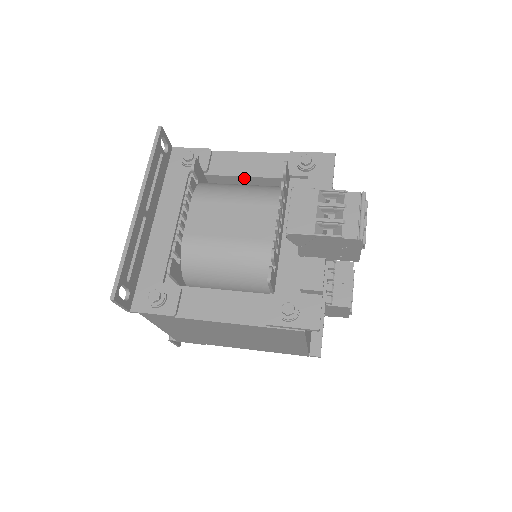
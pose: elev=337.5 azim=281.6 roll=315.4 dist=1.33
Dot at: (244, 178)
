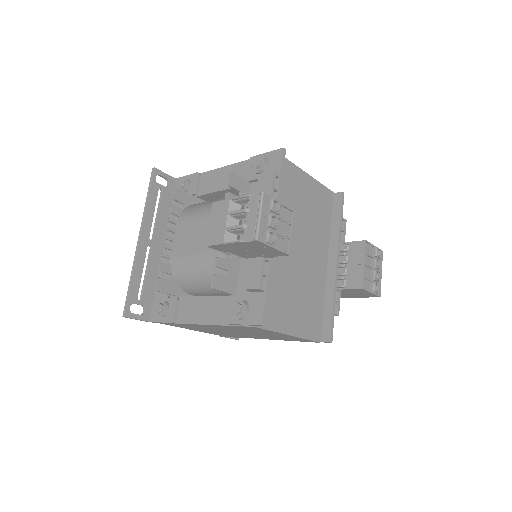
Dot at: (222, 192)
